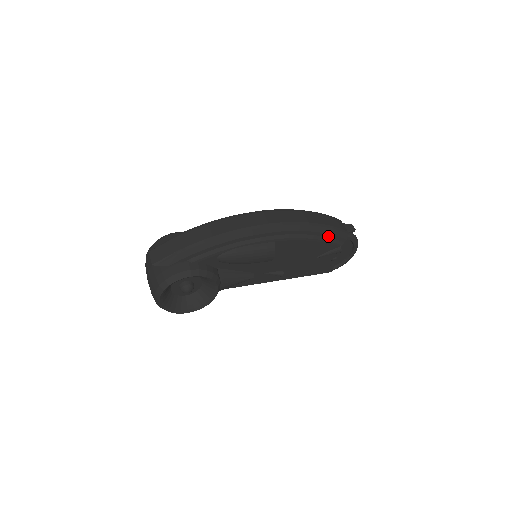
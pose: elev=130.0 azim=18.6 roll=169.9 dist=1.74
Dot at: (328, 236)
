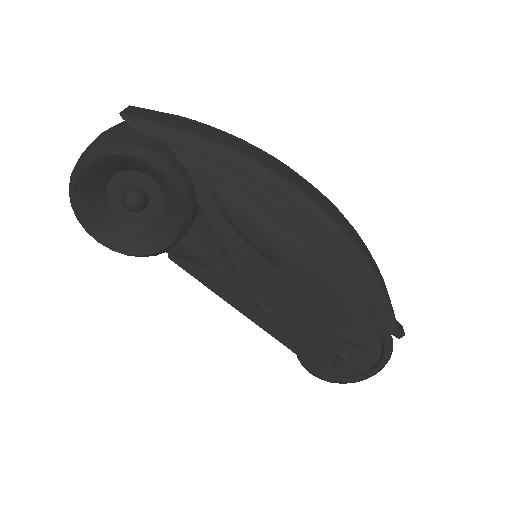
Dot at: (374, 304)
